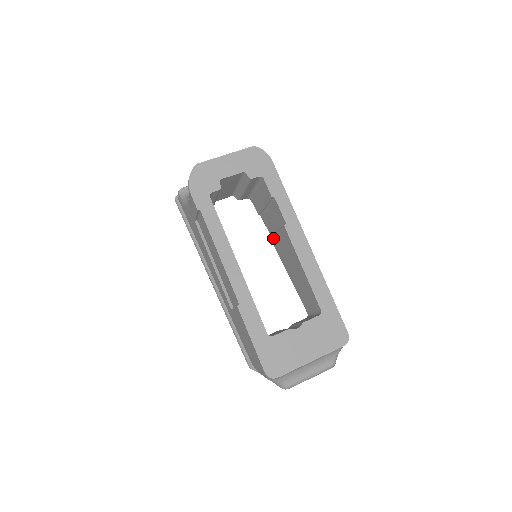
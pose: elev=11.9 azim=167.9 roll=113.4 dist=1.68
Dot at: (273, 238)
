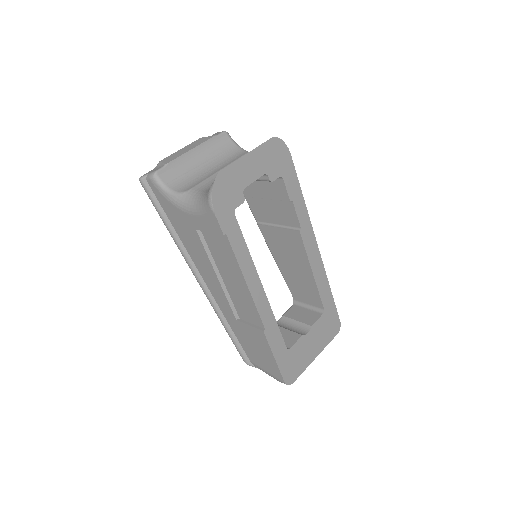
Dot at: (264, 227)
